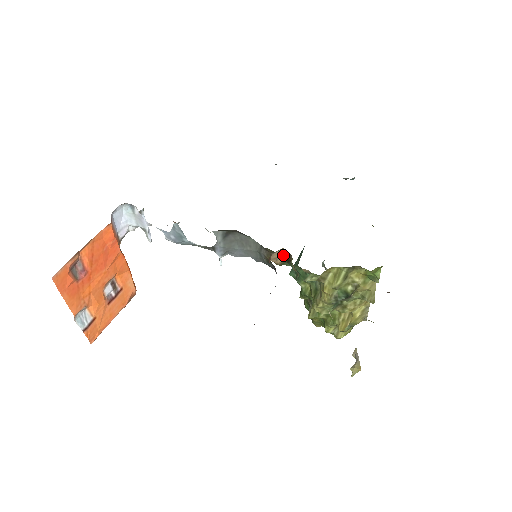
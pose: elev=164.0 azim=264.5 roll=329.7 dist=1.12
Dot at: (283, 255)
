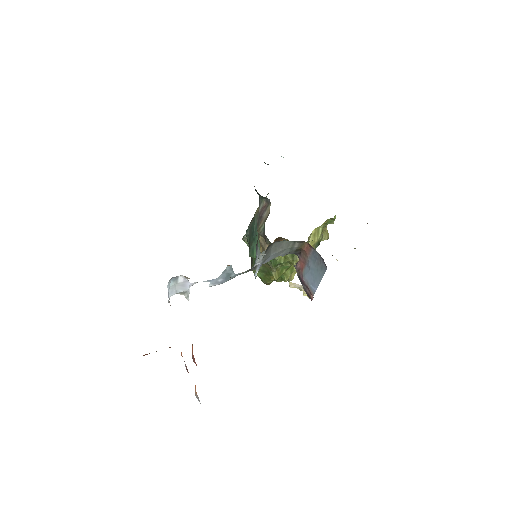
Dot at: occluded
